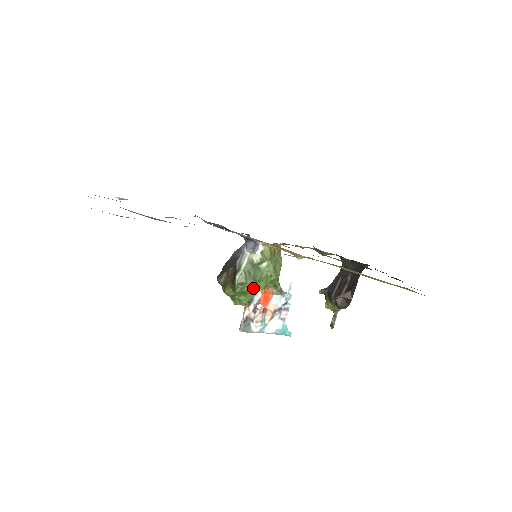
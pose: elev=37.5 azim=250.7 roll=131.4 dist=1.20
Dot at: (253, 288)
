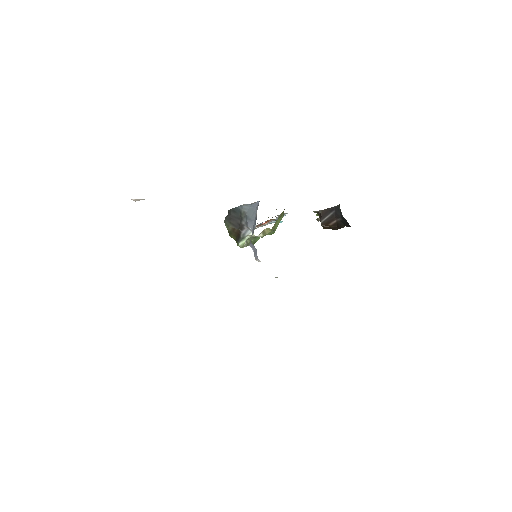
Dot at: occluded
